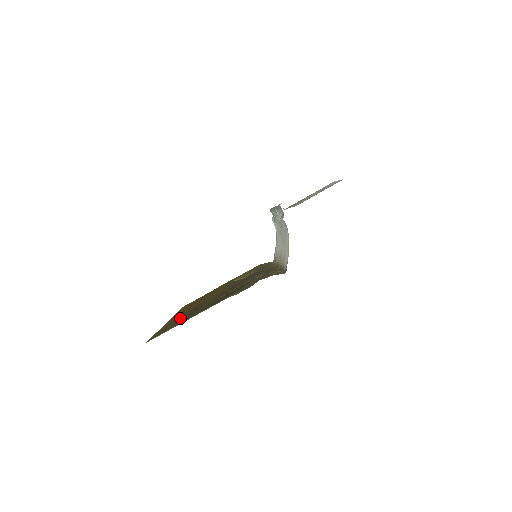
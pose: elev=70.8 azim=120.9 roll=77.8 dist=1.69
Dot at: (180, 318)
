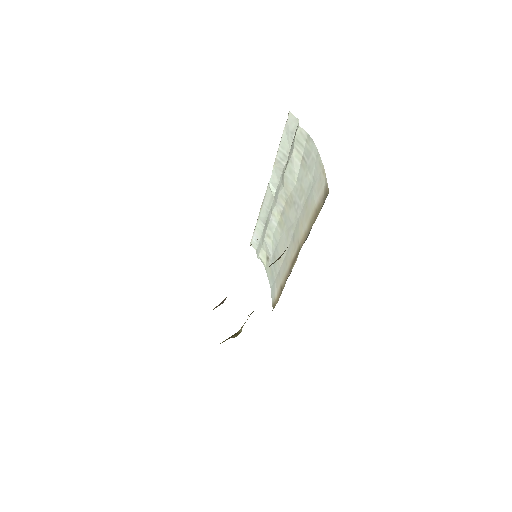
Dot at: occluded
